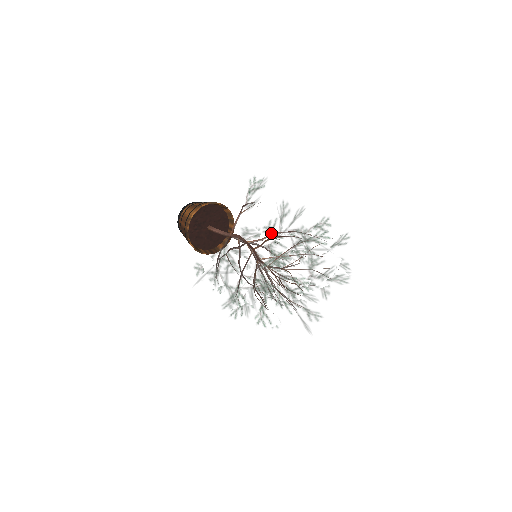
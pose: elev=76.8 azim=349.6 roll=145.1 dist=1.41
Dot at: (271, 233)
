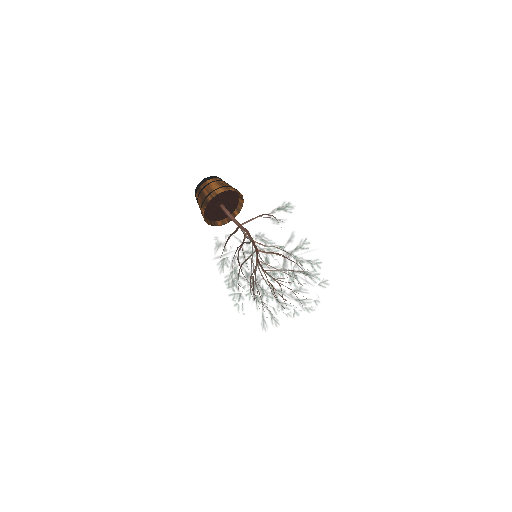
Dot at: (286, 255)
